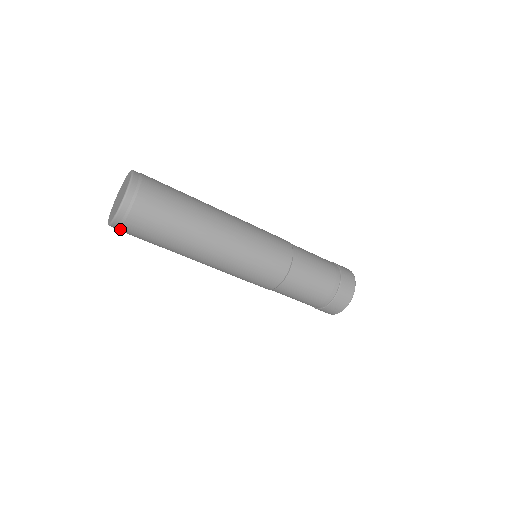
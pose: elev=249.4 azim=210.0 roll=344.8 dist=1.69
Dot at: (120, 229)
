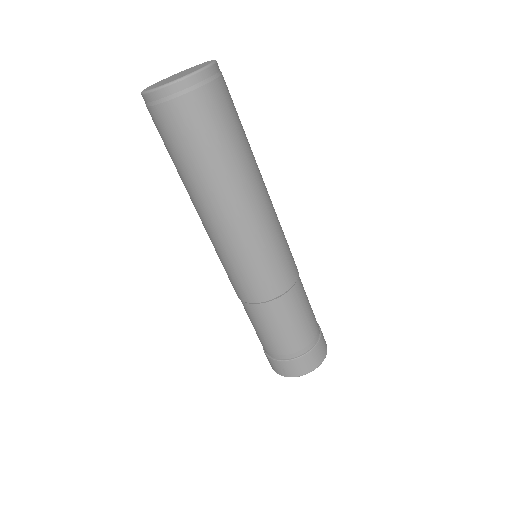
Dot at: (150, 107)
